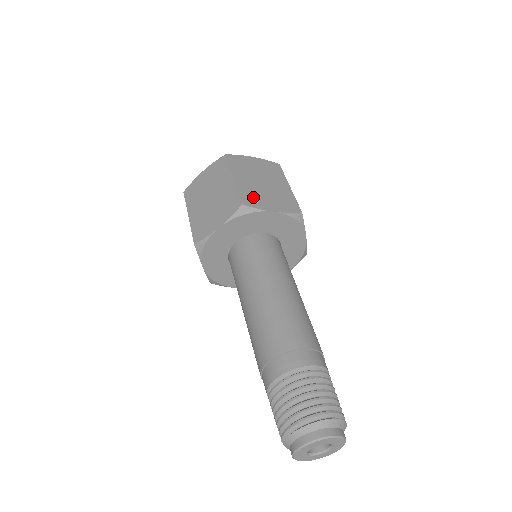
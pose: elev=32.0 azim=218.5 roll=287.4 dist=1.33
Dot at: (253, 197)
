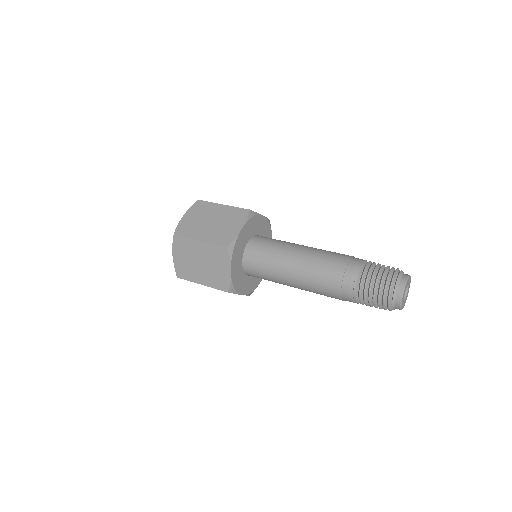
Dot at: occluded
